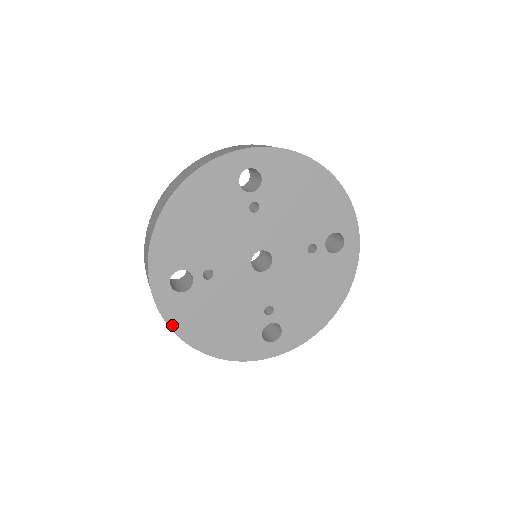
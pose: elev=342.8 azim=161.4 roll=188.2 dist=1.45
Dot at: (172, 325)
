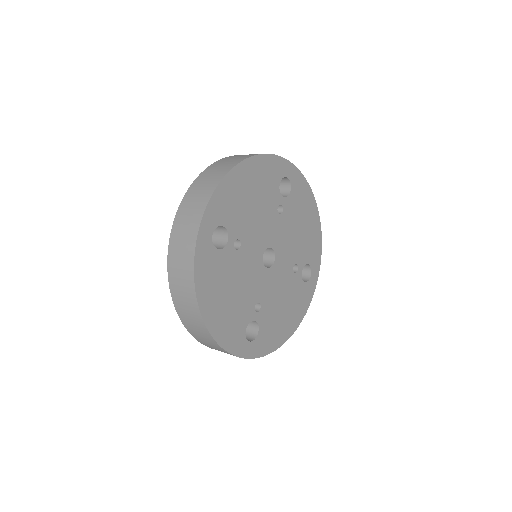
Dot at: (197, 277)
